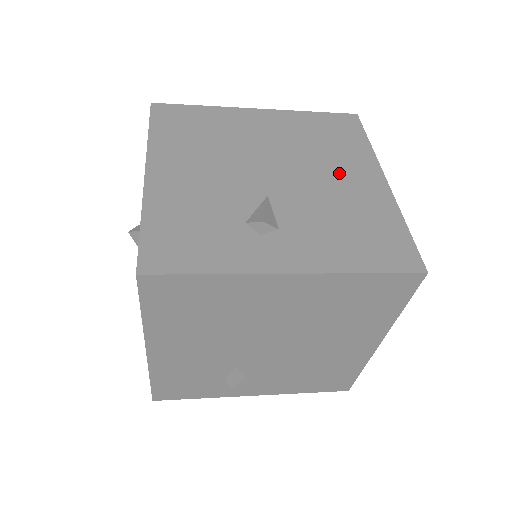
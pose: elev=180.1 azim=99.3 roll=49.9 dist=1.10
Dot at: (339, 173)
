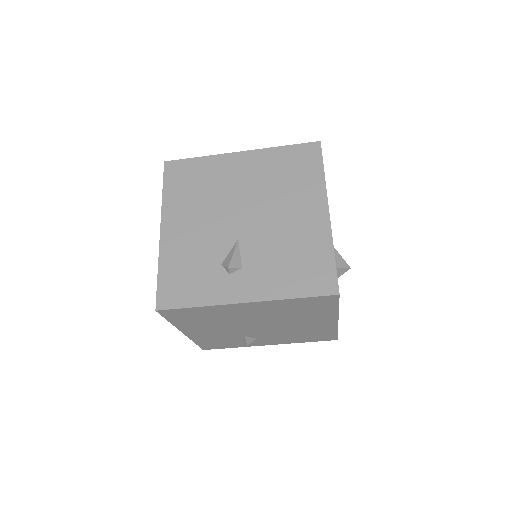
Dot at: (293, 210)
